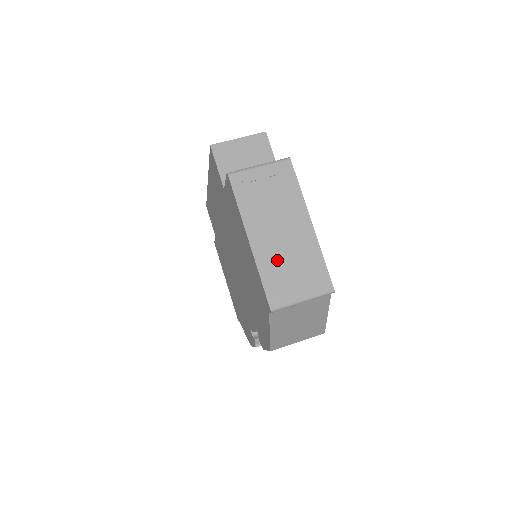
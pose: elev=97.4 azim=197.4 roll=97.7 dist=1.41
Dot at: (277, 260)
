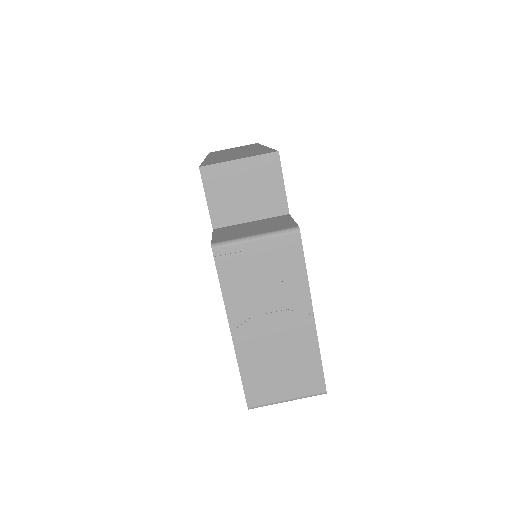
Dot at: (263, 357)
